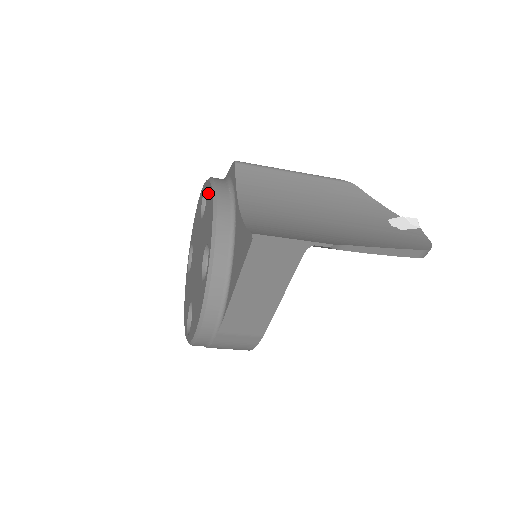
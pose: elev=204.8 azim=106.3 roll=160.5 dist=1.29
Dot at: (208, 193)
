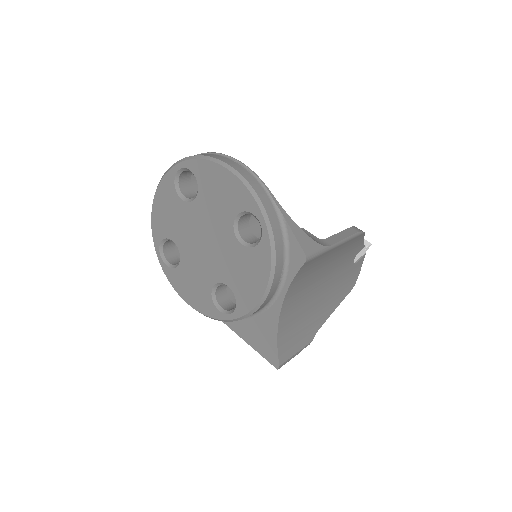
Dot at: (261, 257)
